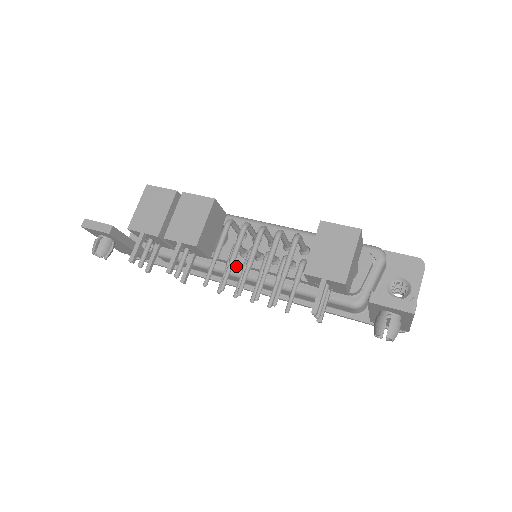
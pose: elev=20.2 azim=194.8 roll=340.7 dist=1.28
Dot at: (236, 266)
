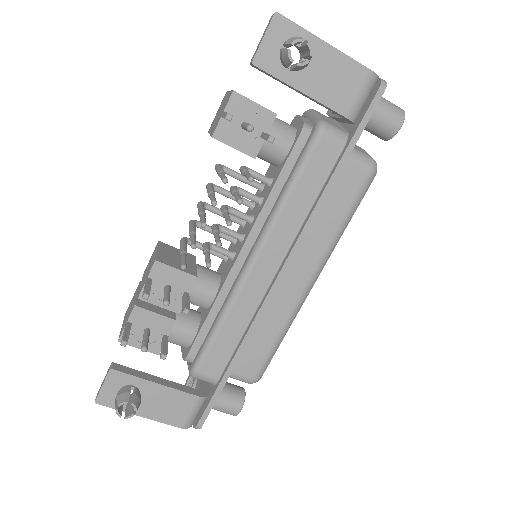
Dot at: occluded
